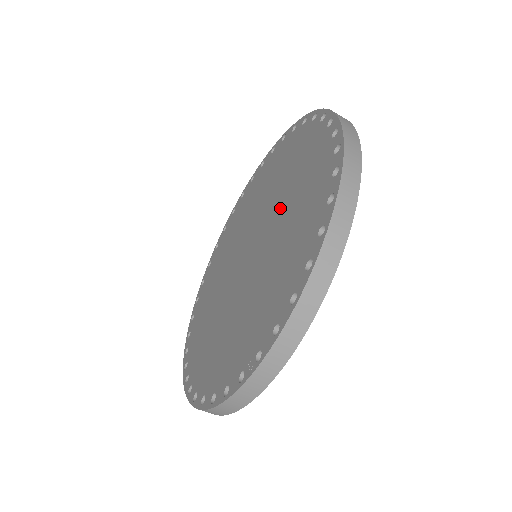
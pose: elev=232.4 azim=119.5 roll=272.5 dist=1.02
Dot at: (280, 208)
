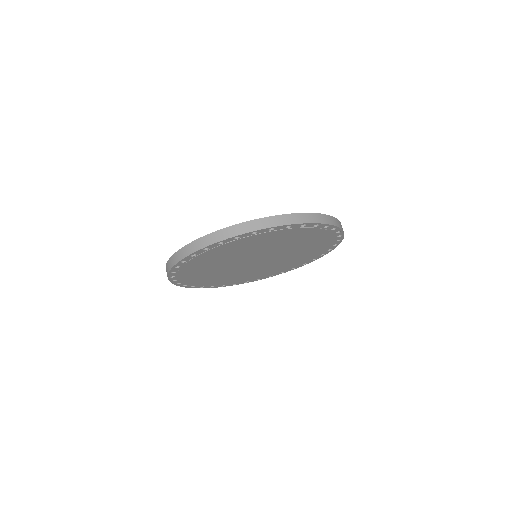
Dot at: occluded
